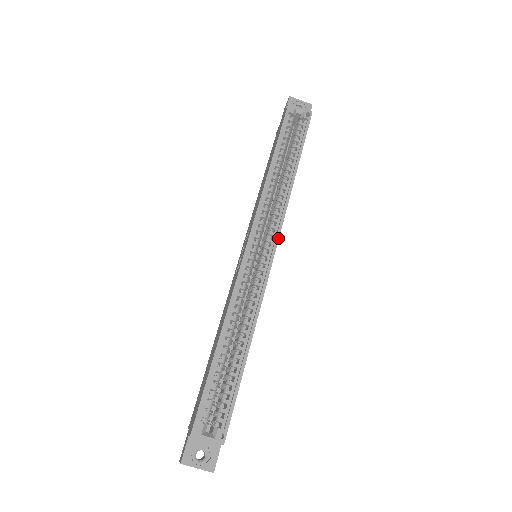
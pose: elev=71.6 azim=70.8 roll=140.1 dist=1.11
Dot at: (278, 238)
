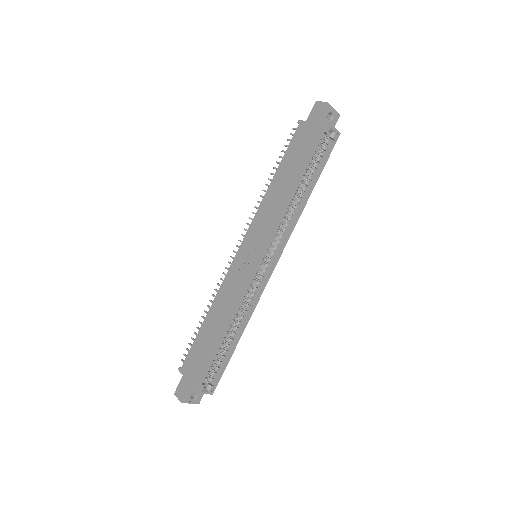
Dot at: (281, 254)
